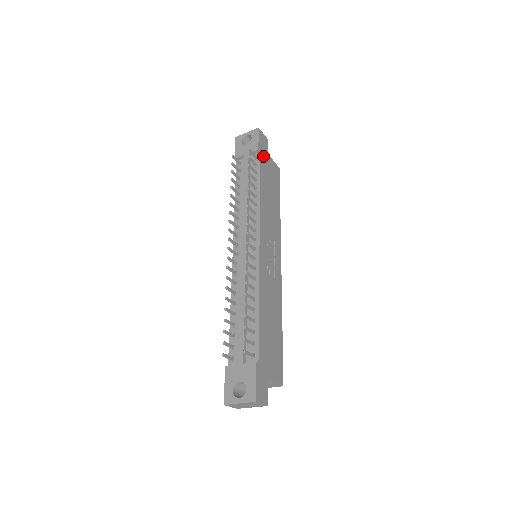
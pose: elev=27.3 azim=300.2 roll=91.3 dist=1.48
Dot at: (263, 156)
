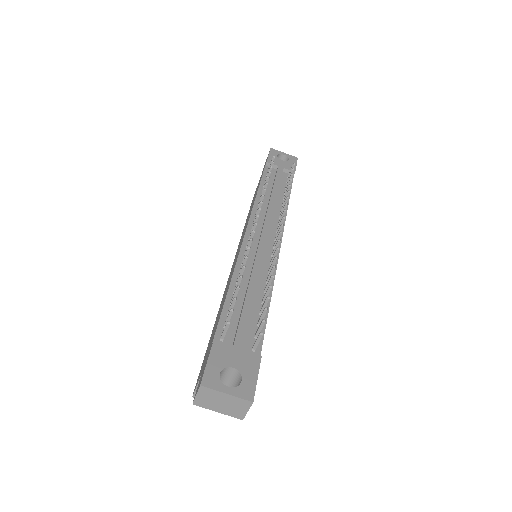
Dot at: occluded
